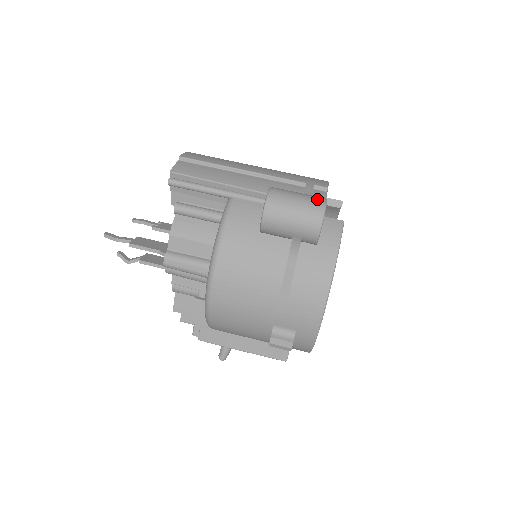
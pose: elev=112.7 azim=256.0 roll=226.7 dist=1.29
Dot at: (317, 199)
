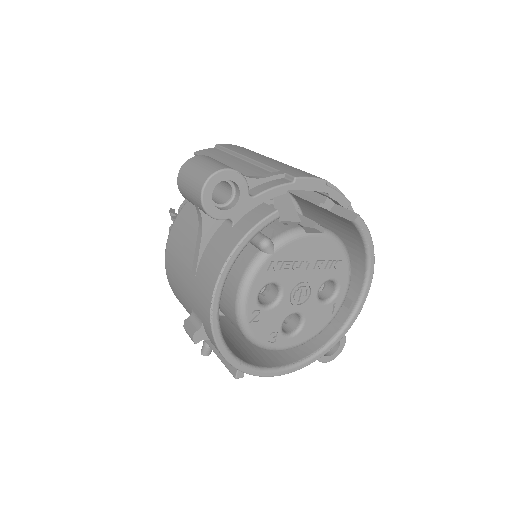
Dot at: (219, 166)
